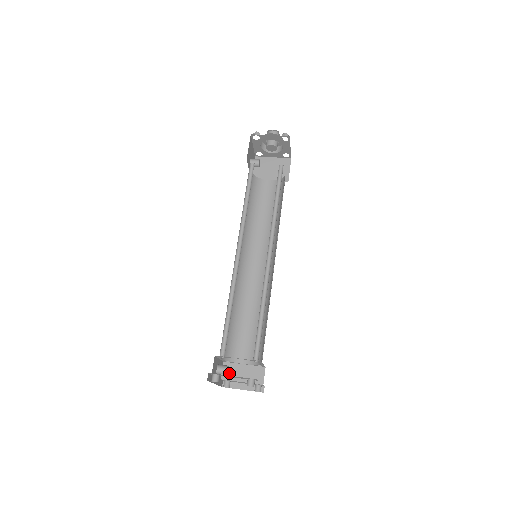
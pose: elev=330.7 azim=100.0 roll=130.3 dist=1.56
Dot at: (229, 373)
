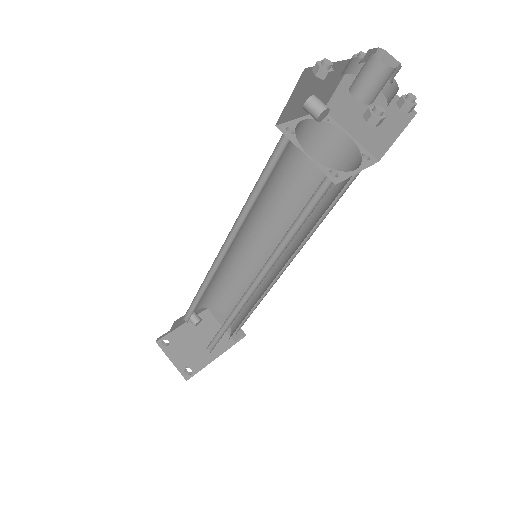
Dot at: (213, 310)
